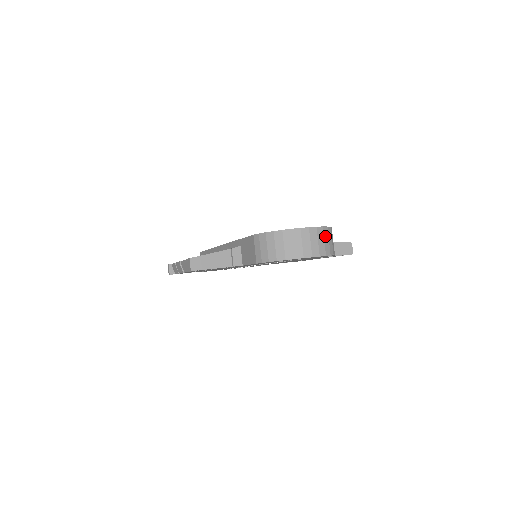
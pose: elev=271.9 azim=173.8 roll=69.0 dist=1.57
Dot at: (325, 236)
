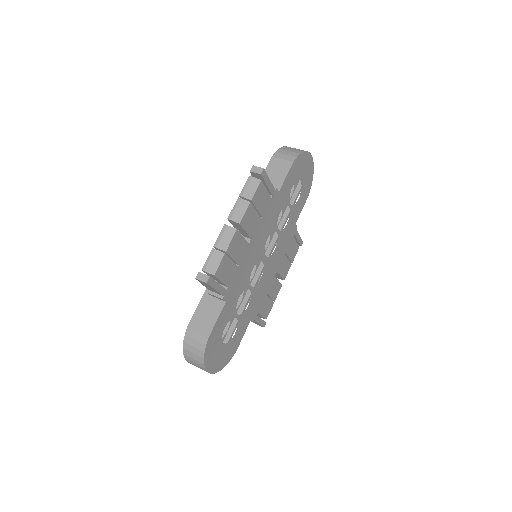
Dot at: occluded
